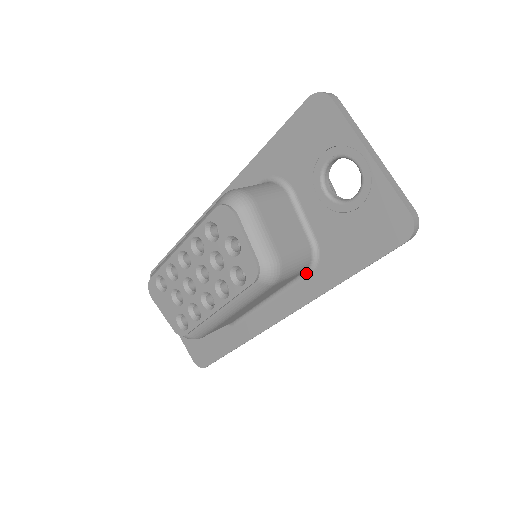
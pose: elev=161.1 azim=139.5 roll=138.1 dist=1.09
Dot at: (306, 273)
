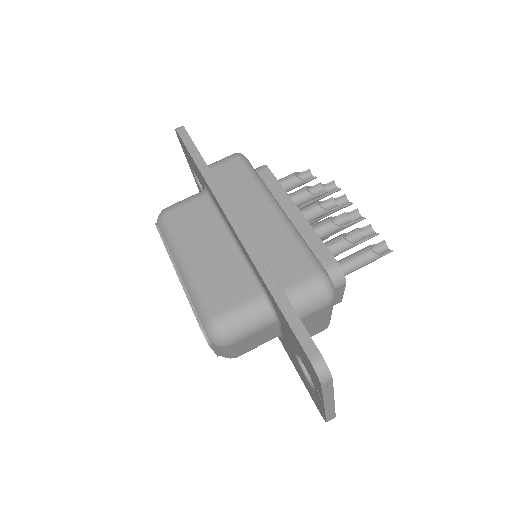
Dot at: occluded
